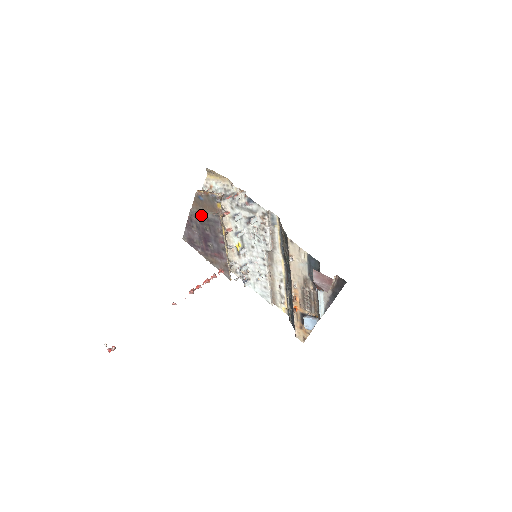
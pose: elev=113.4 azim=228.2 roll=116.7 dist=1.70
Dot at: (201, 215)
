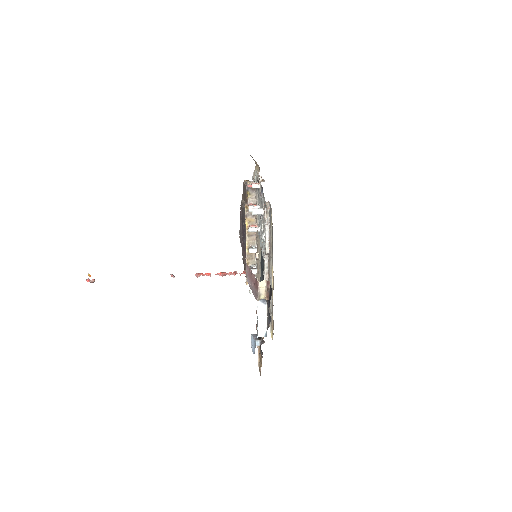
Dot at: (242, 206)
